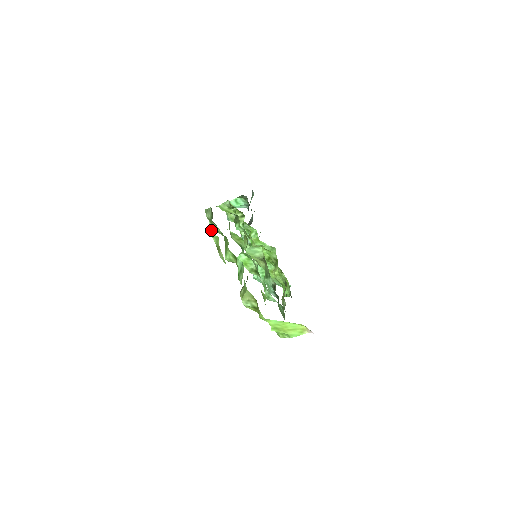
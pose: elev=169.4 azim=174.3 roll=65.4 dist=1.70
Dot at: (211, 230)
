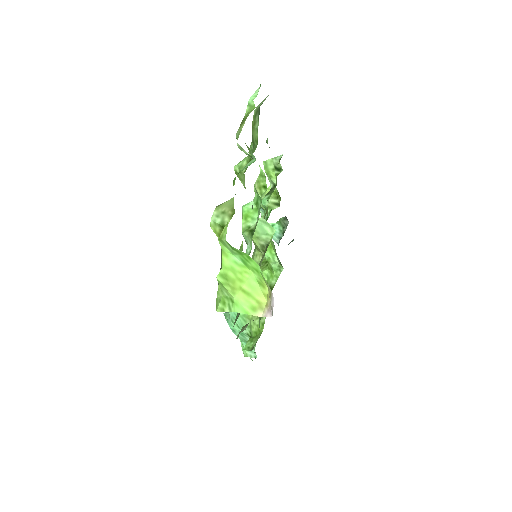
Dot at: (254, 96)
